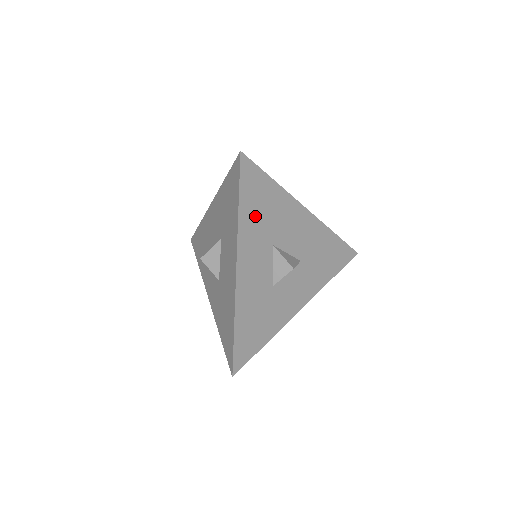
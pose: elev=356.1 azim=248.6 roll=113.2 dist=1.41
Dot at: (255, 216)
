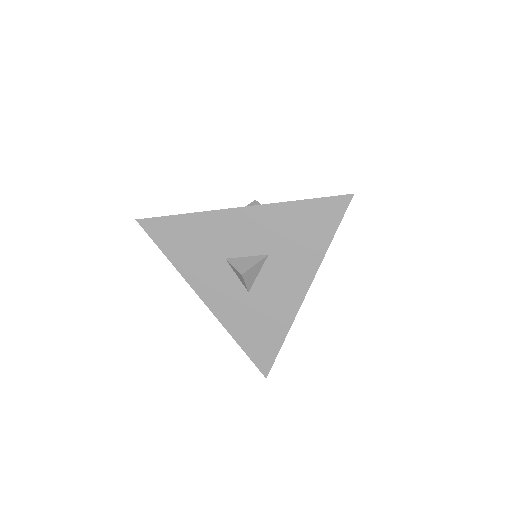
Dot at: occluded
